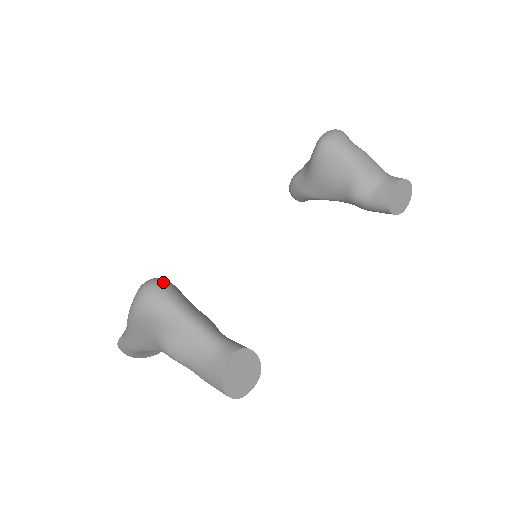
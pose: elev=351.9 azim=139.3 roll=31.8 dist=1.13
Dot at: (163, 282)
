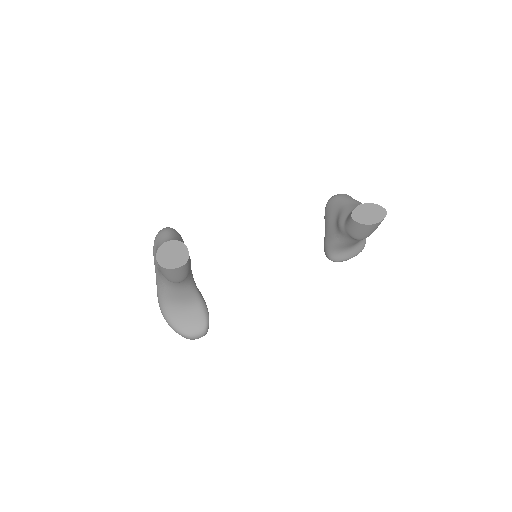
Dot at: occluded
